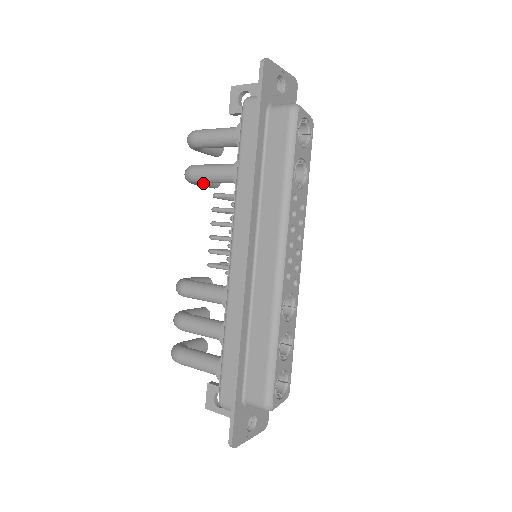
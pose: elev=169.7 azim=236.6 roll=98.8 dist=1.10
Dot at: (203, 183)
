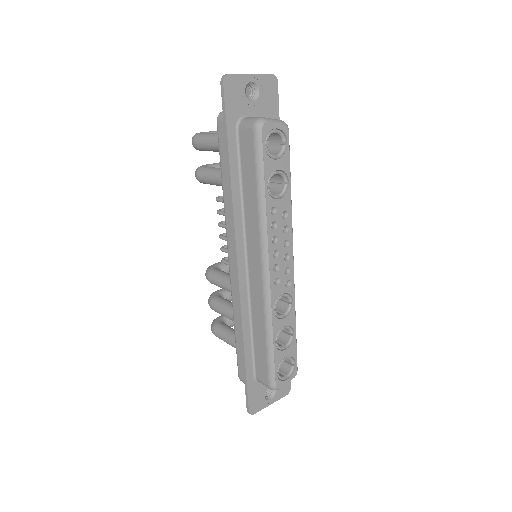
Dot at: occluded
